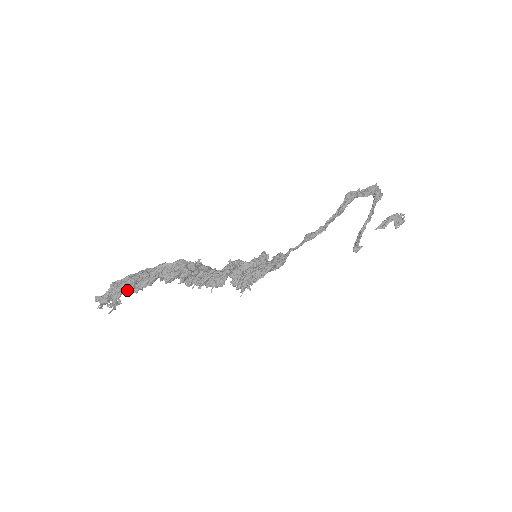
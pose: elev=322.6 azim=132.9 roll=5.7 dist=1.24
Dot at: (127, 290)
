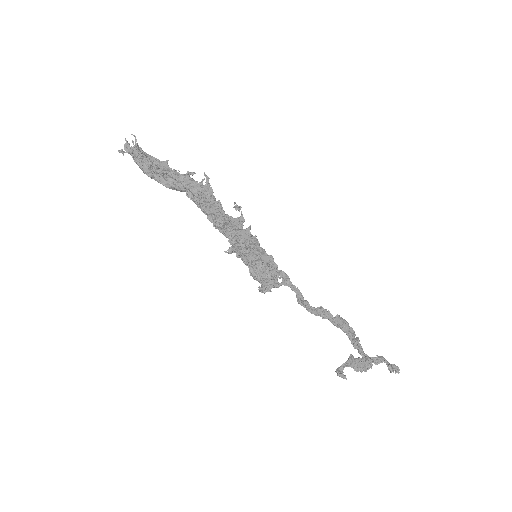
Dot at: (151, 163)
